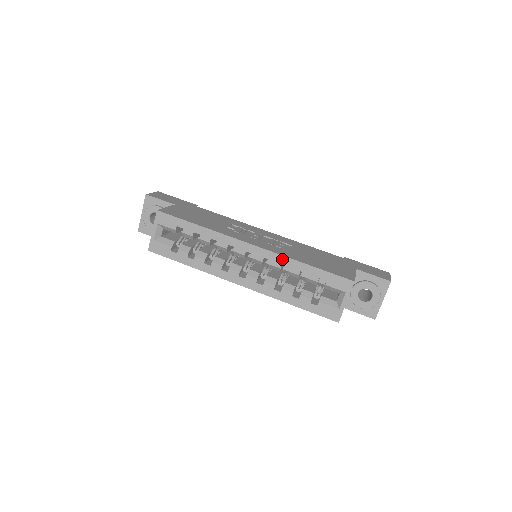
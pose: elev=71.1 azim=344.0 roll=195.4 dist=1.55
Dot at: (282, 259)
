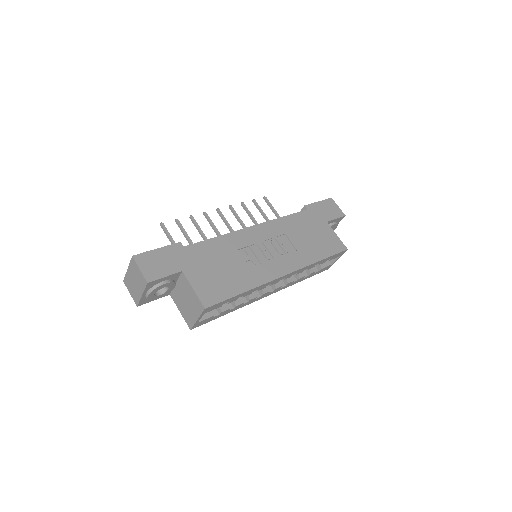
Dot at: (306, 268)
